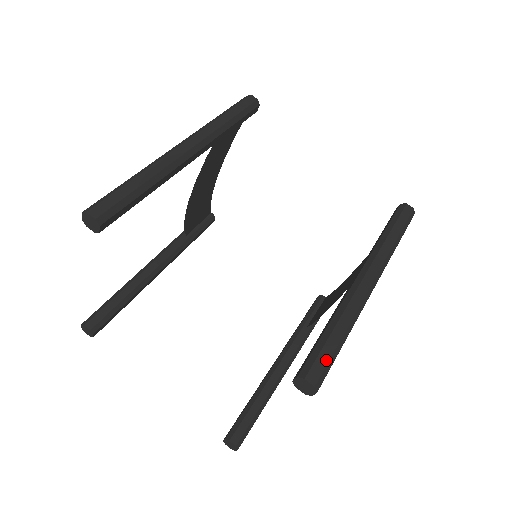
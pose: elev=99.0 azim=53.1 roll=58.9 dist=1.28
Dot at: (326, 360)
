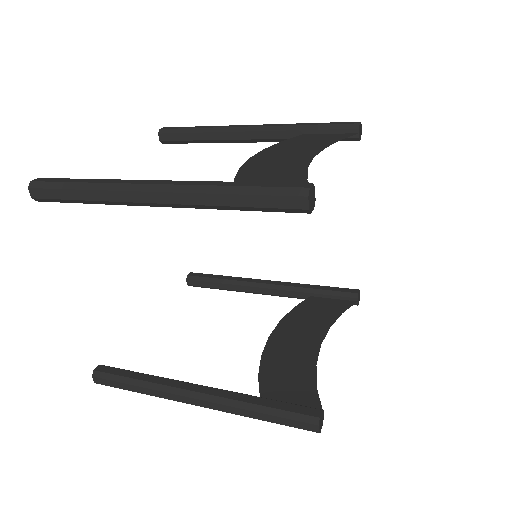
Dot at: (112, 385)
